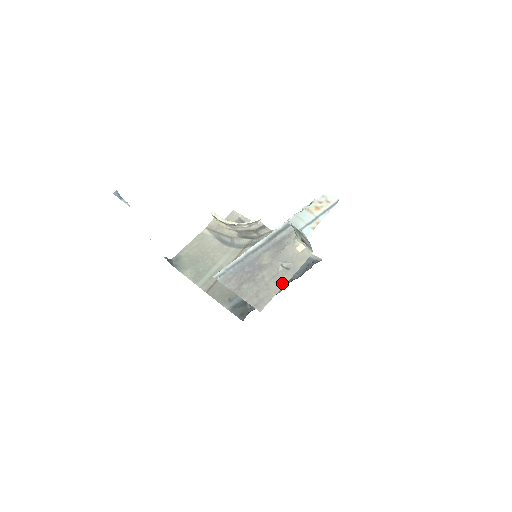
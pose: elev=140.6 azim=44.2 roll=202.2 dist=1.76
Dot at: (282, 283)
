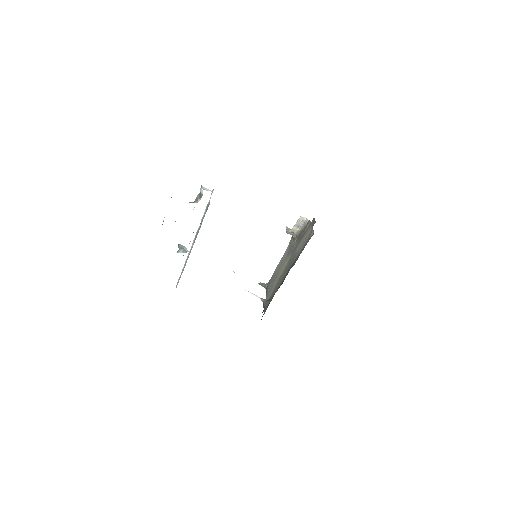
Dot at: occluded
